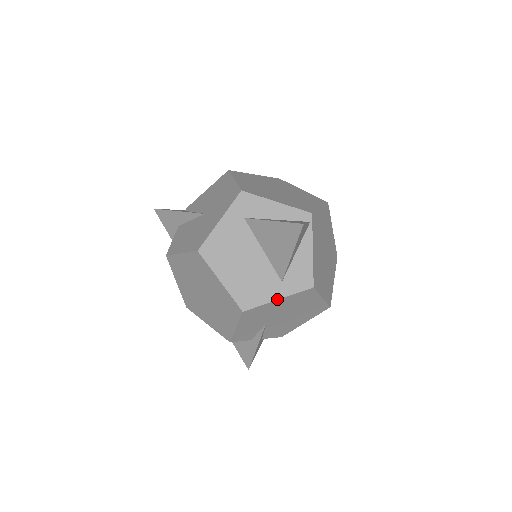
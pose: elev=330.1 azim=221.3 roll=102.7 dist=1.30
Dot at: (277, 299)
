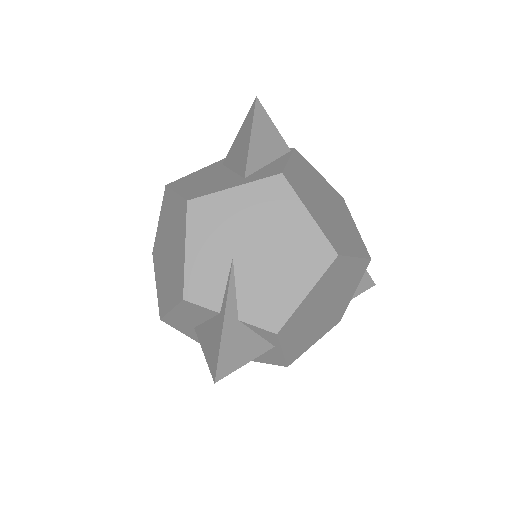
Dot at: (233, 187)
